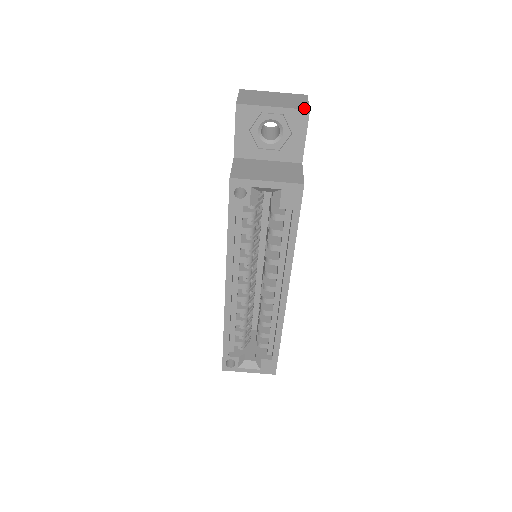
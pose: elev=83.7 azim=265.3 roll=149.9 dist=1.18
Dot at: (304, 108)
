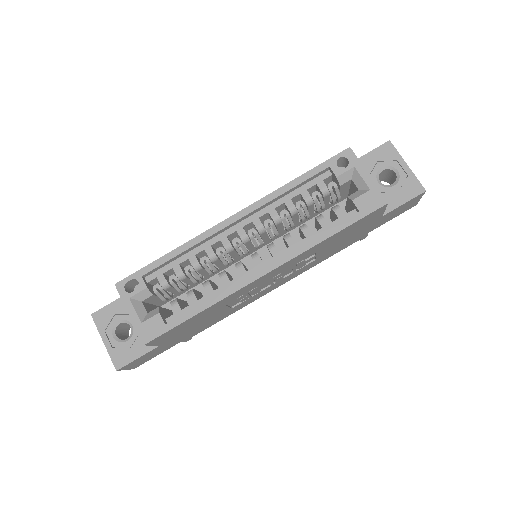
Dot at: (423, 187)
